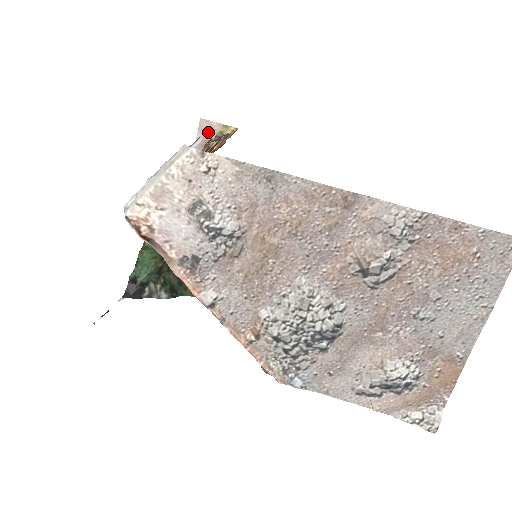
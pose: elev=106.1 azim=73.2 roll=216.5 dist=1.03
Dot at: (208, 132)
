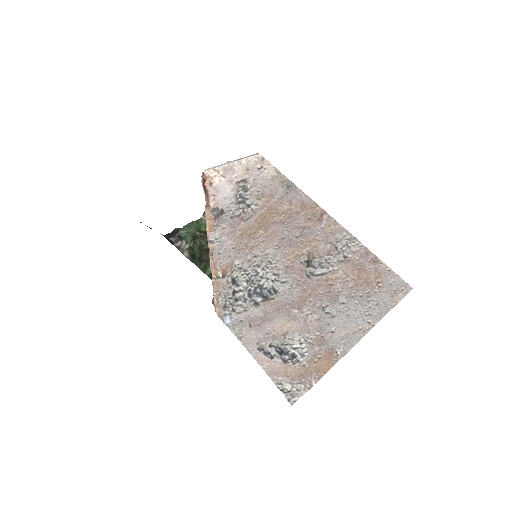
Dot at: occluded
